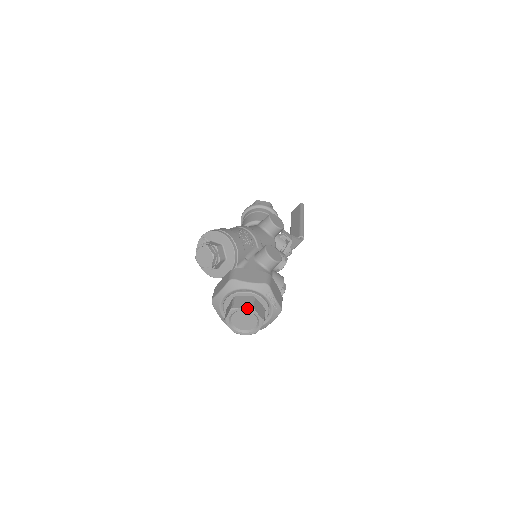
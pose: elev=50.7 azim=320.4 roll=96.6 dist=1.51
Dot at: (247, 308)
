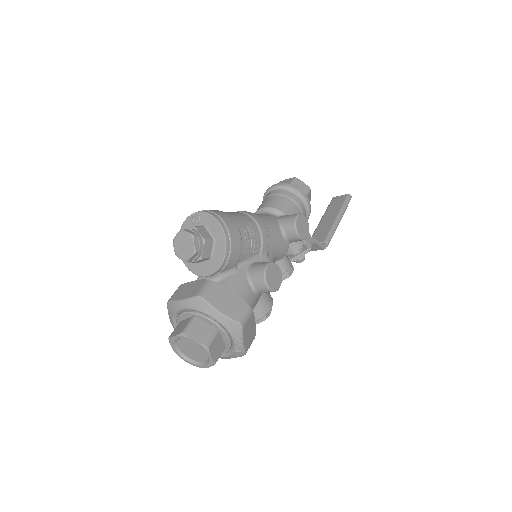
Dot at: (200, 344)
